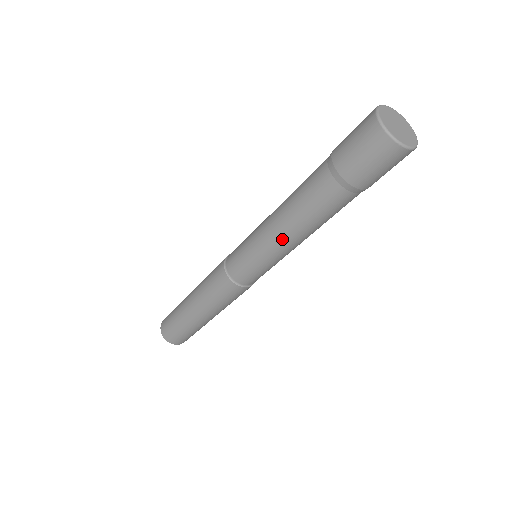
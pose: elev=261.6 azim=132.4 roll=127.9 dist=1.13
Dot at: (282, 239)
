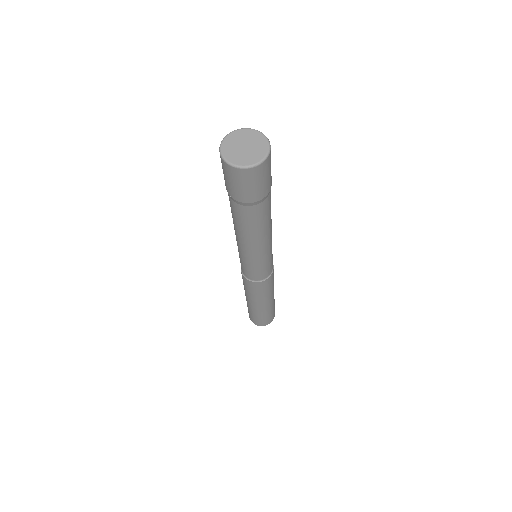
Dot at: (256, 248)
